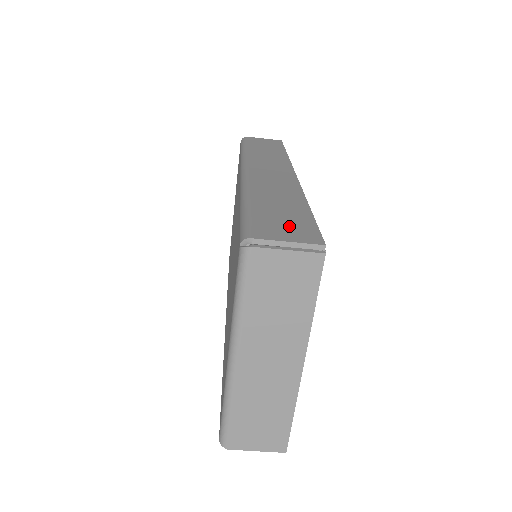
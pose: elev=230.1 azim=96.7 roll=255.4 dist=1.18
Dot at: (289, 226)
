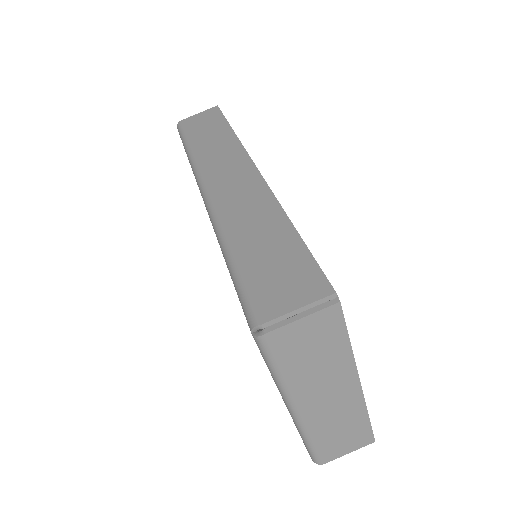
Dot at: (287, 278)
